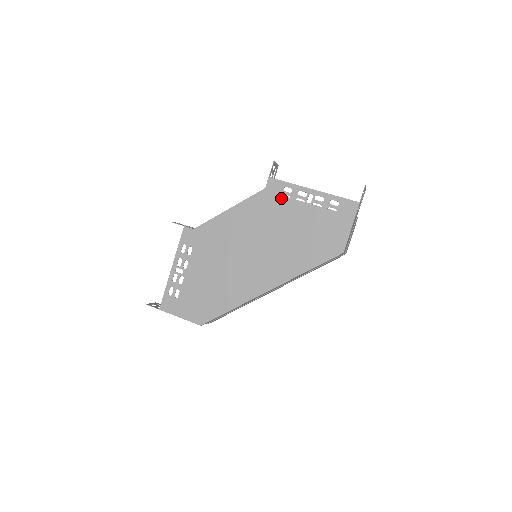
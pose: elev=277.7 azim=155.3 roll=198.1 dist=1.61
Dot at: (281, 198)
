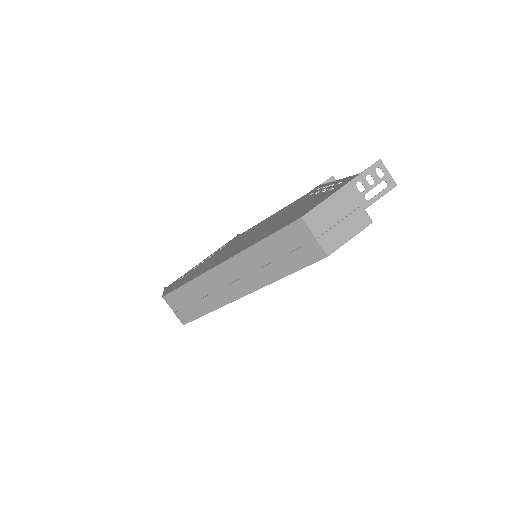
Dot at: (309, 195)
